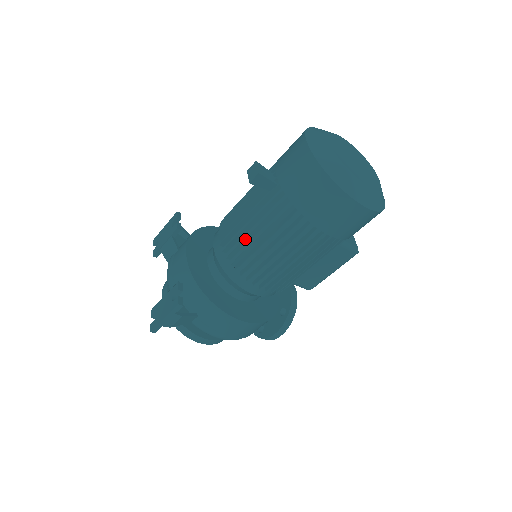
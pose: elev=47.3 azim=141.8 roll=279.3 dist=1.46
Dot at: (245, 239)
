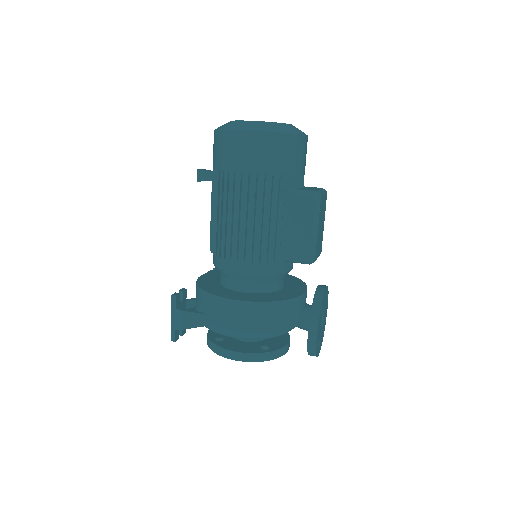
Dot at: (212, 225)
